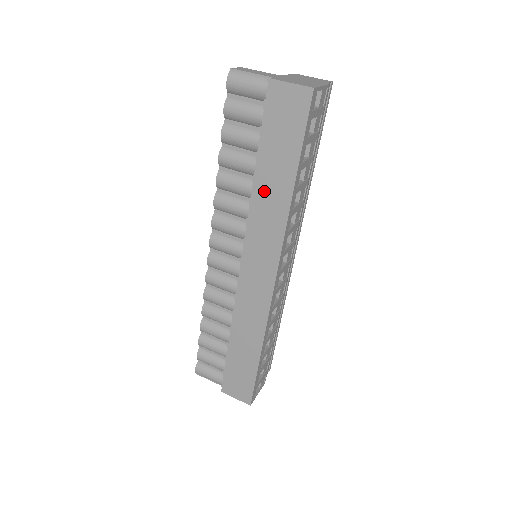
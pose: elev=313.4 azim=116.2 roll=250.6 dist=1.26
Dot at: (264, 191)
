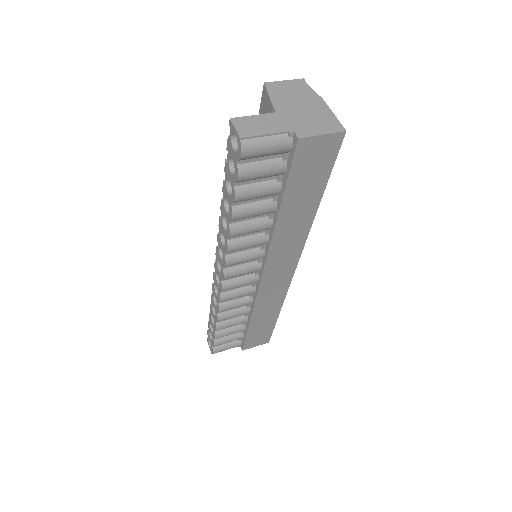
Dot at: (288, 223)
